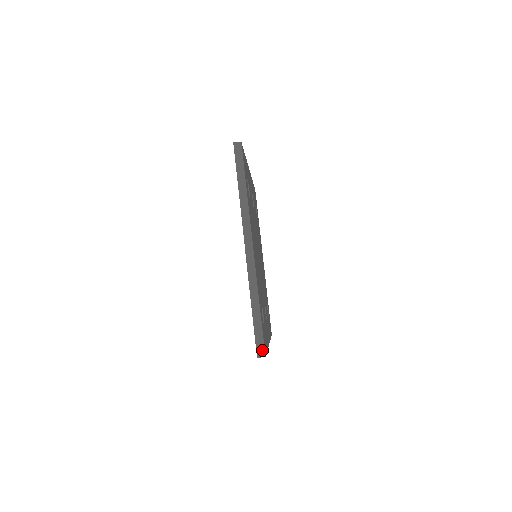
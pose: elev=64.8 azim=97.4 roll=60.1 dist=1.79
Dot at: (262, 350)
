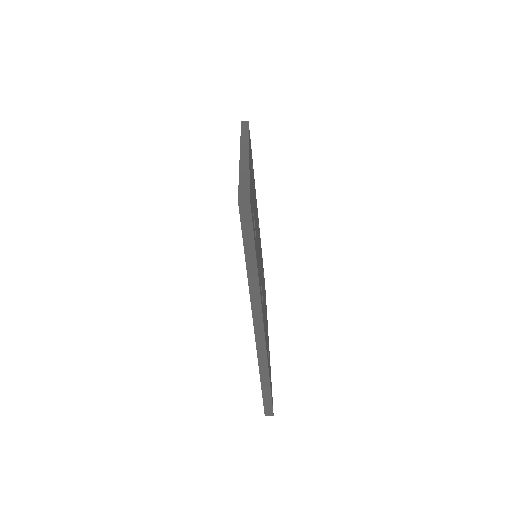
Dot at: (246, 196)
